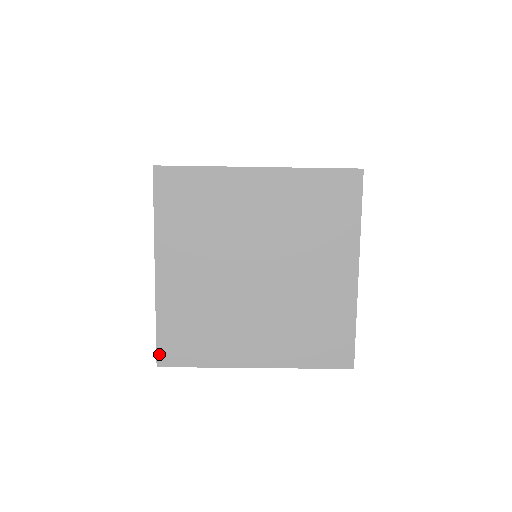
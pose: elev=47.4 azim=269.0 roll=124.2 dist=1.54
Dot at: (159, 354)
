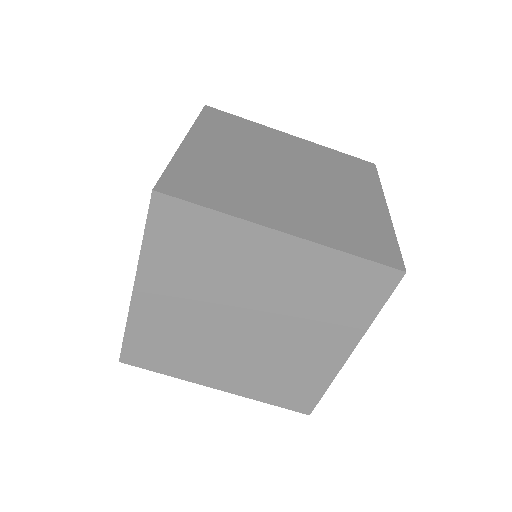
Dot at: (123, 354)
